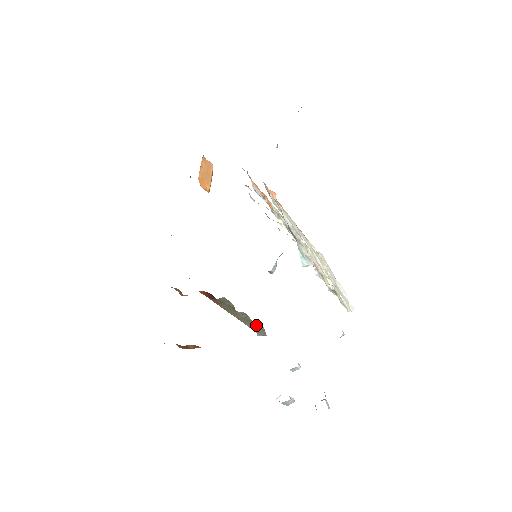
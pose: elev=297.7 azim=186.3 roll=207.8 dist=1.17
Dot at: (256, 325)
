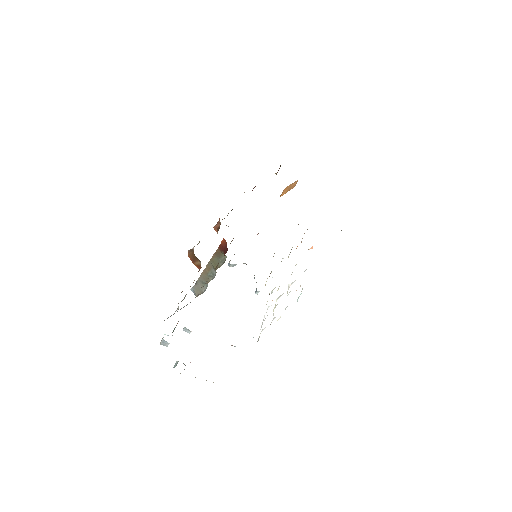
Dot at: (203, 284)
